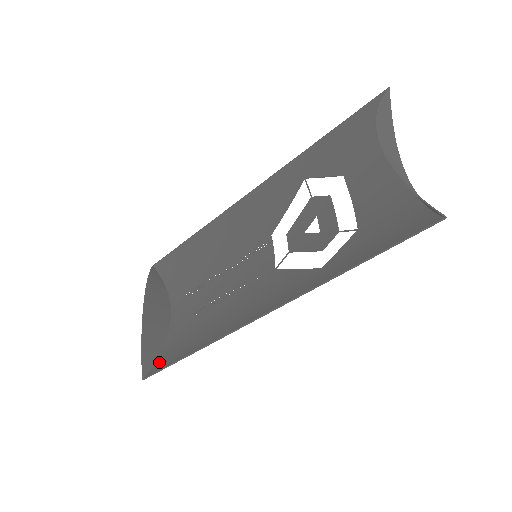
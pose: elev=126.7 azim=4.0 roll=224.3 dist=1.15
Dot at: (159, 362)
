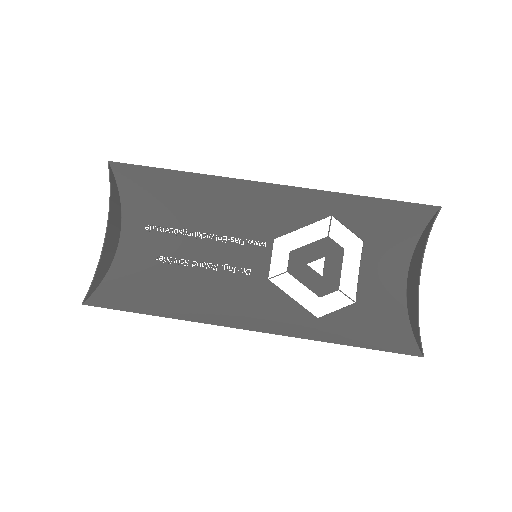
Dot at: (106, 292)
